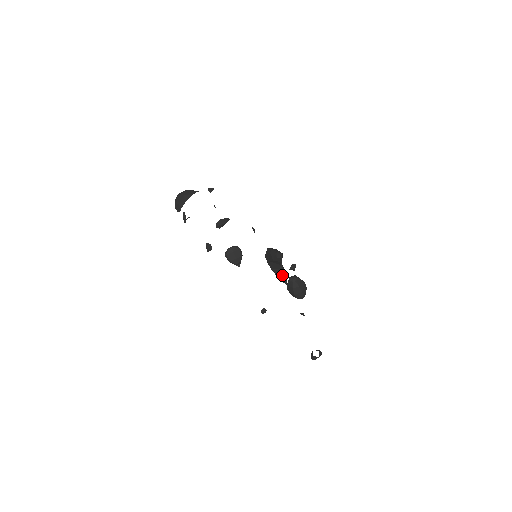
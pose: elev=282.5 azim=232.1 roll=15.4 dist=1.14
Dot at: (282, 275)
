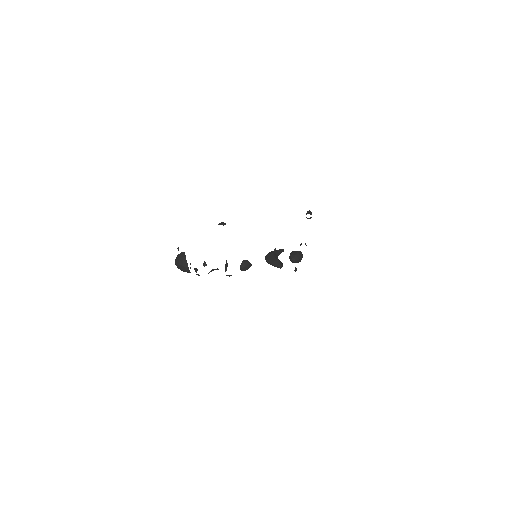
Dot at: occluded
